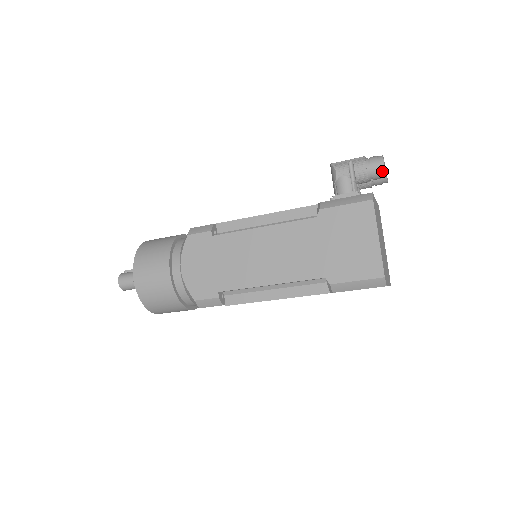
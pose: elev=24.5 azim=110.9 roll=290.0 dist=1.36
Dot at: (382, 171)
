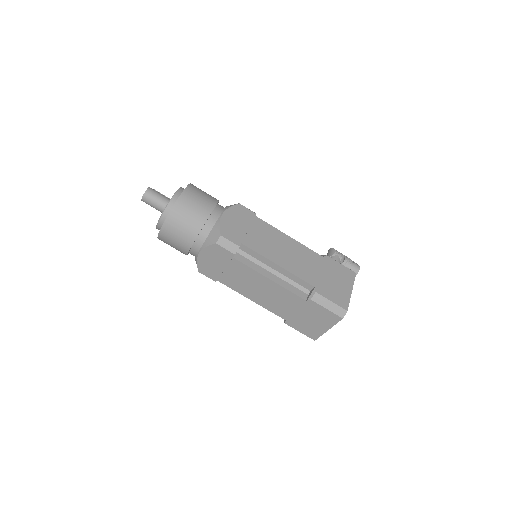
Dot at: (357, 271)
